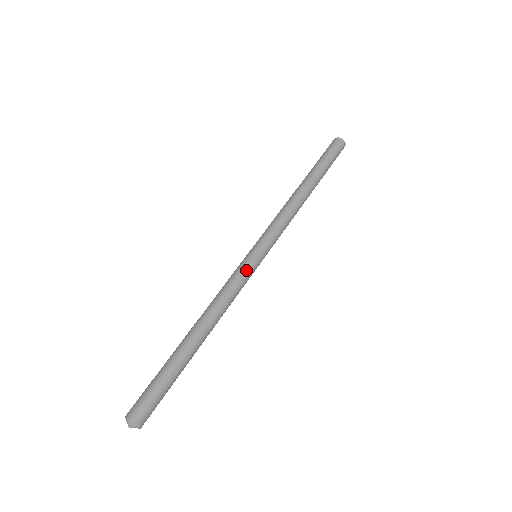
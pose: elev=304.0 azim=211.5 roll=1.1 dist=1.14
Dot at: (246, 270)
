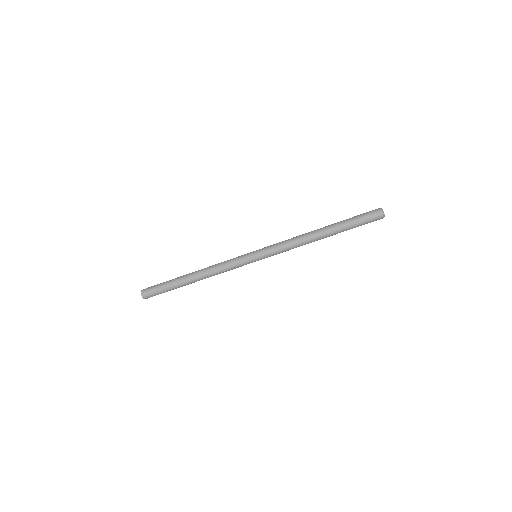
Dot at: (241, 261)
